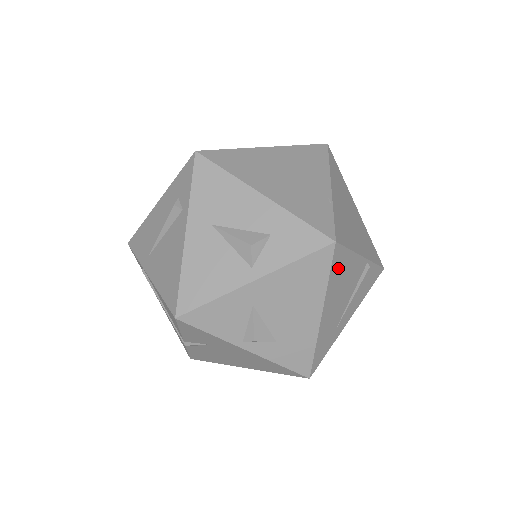
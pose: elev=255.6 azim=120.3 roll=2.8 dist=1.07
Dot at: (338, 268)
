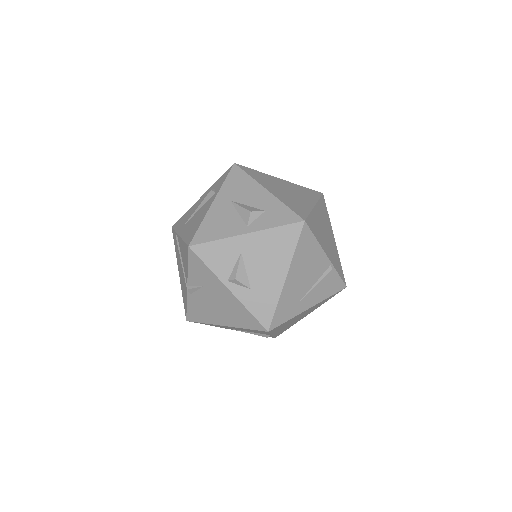
Dot at: (305, 246)
